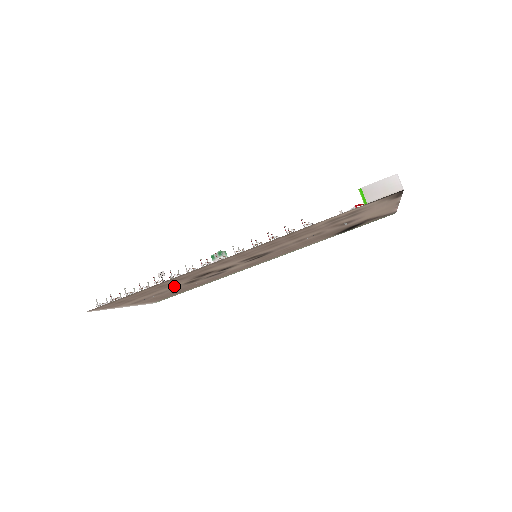
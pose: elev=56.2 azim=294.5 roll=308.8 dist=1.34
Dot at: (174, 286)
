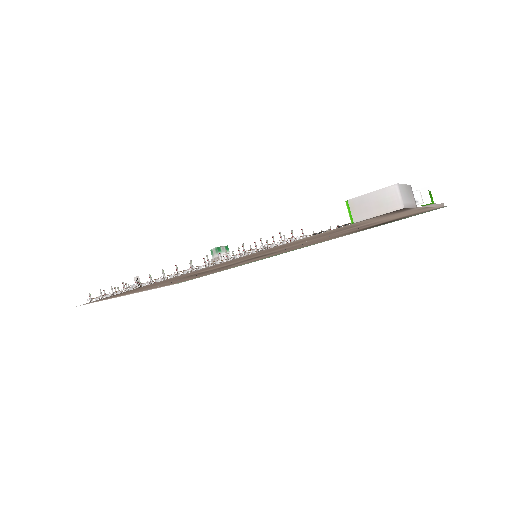
Dot at: occluded
